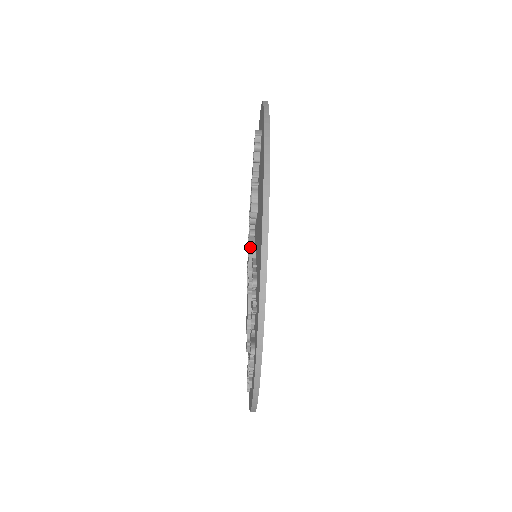
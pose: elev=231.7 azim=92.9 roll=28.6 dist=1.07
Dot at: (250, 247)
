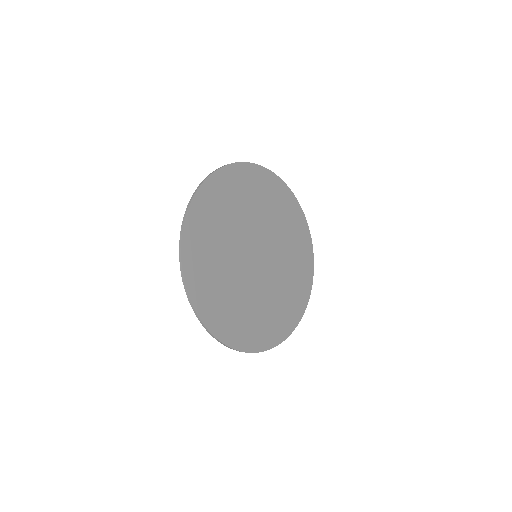
Dot at: occluded
